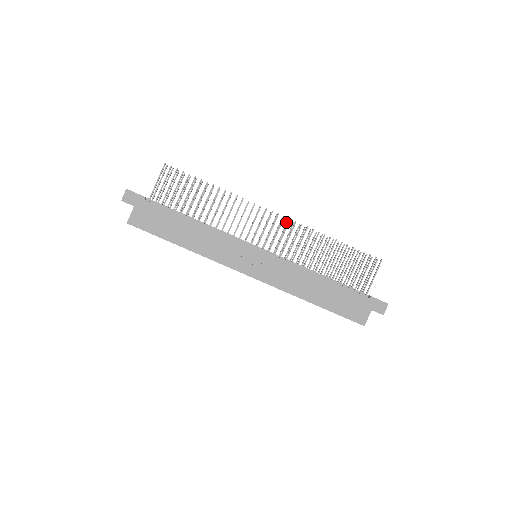
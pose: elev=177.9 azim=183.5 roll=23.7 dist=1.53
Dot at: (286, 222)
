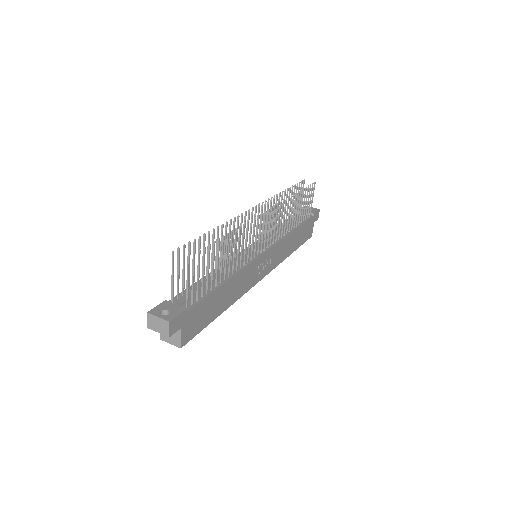
Dot at: (262, 206)
